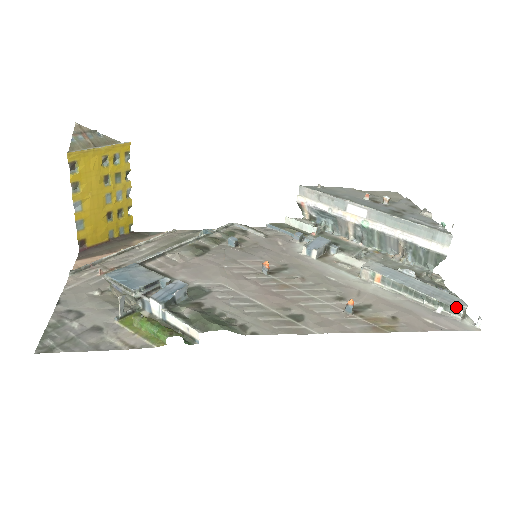
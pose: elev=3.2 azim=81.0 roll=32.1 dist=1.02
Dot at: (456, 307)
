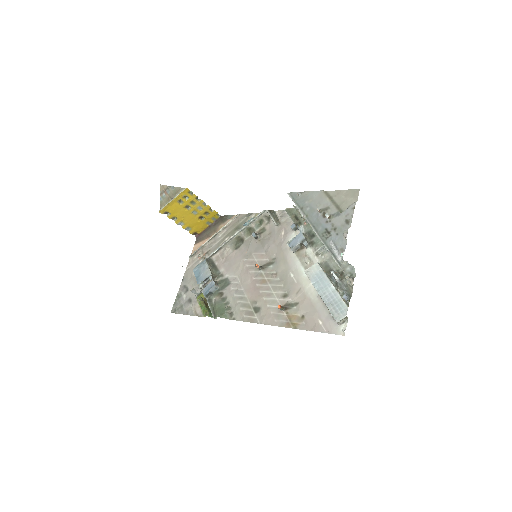
Dot at: (336, 317)
